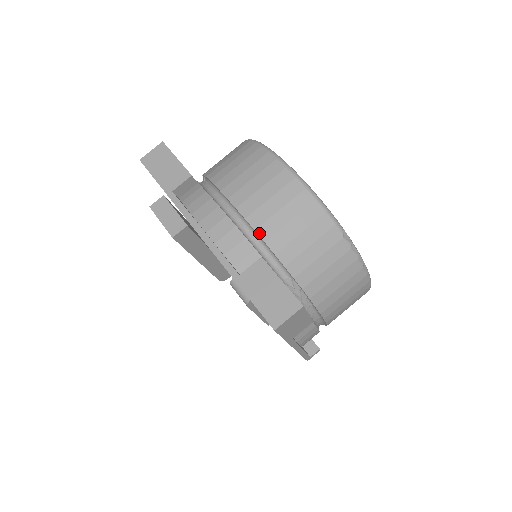
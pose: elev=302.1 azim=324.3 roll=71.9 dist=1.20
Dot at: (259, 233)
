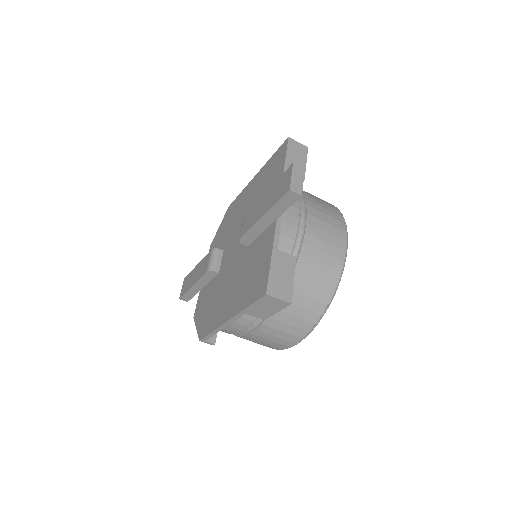
Dot at: (303, 247)
